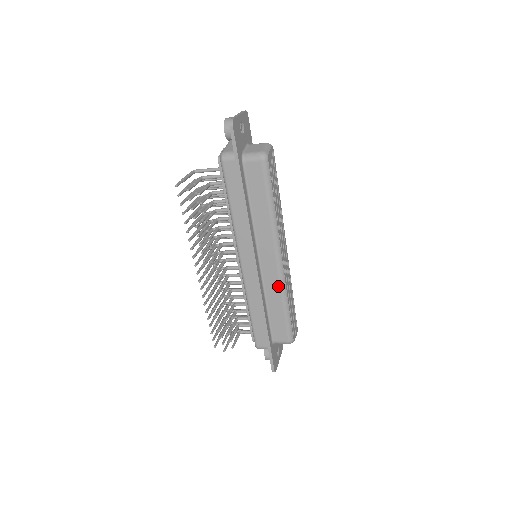
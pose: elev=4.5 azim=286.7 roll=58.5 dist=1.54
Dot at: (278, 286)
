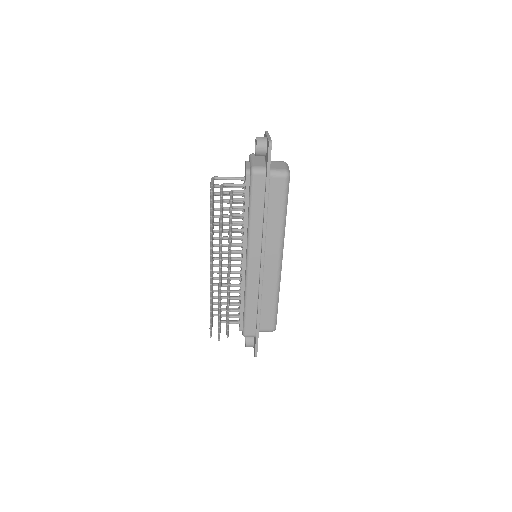
Dot at: (275, 282)
